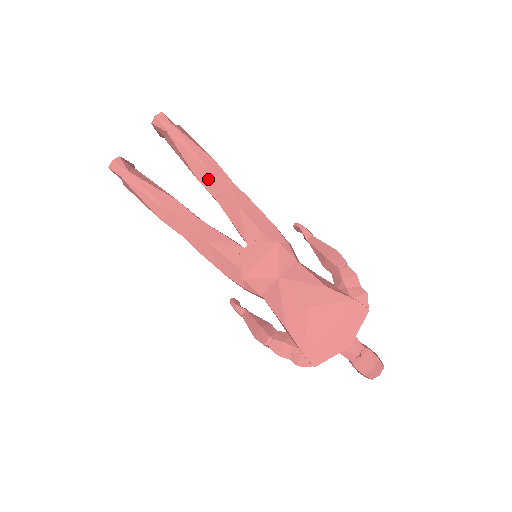
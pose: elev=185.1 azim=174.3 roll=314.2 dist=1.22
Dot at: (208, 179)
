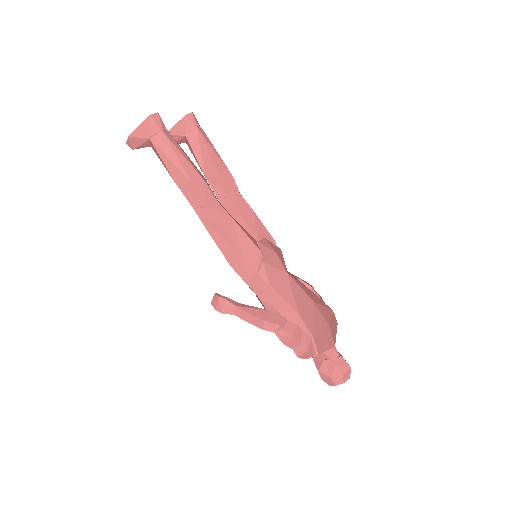
Dot at: (228, 179)
